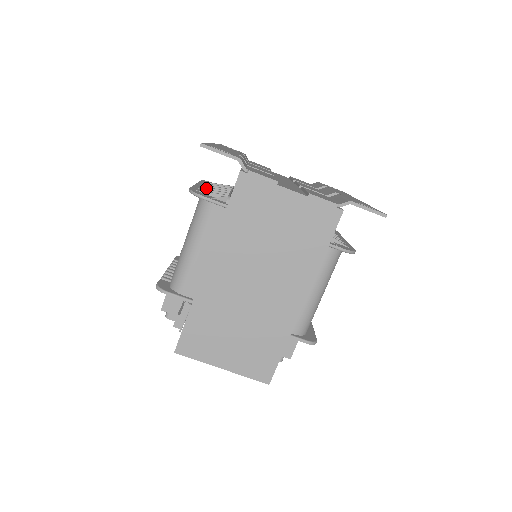
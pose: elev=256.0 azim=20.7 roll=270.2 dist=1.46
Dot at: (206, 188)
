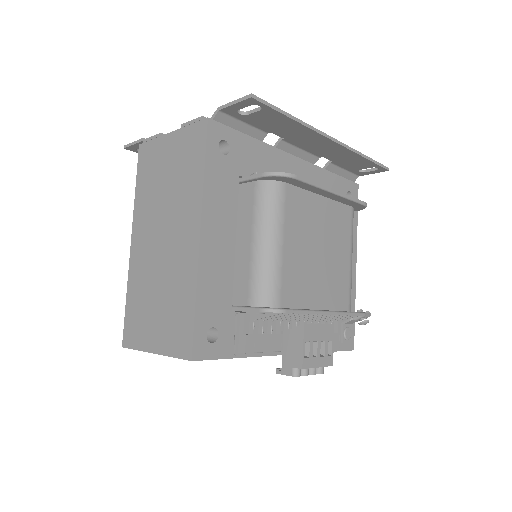
Dot at: occluded
